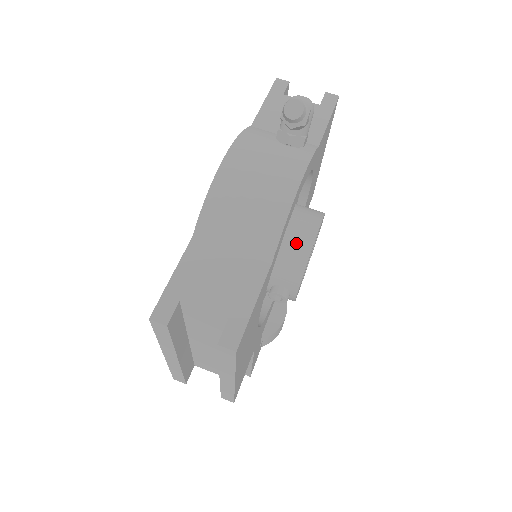
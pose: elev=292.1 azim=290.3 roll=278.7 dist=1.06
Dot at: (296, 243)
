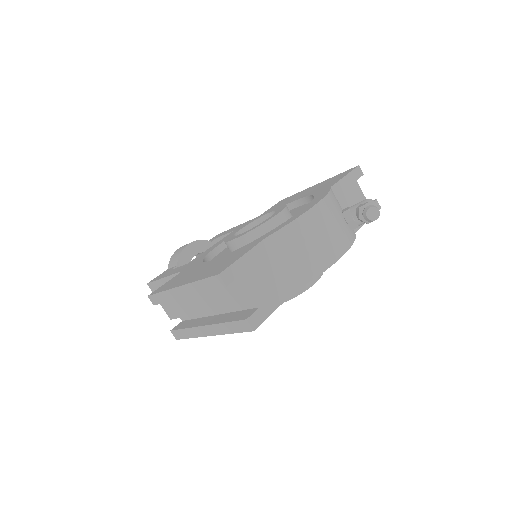
Dot at: occluded
